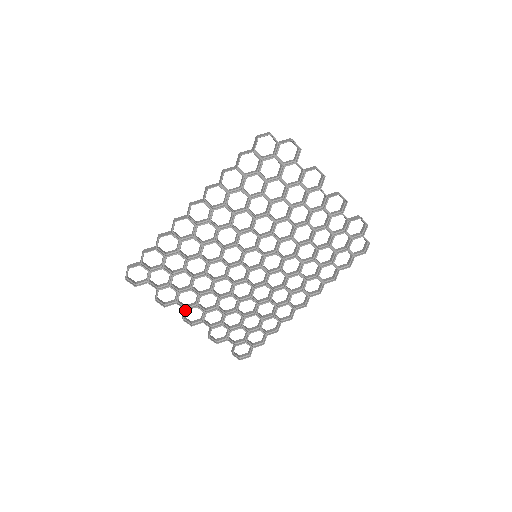
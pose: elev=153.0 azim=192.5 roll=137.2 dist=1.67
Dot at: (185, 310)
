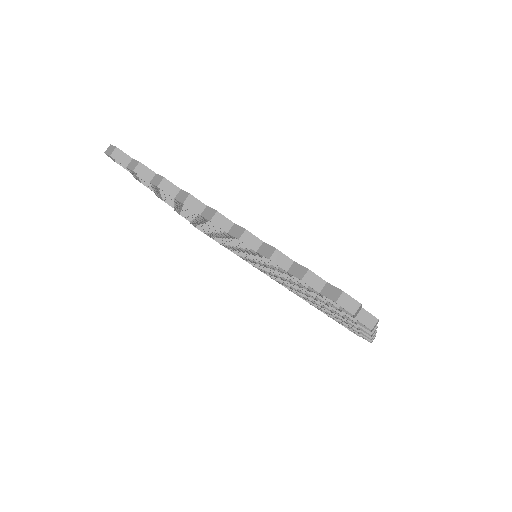
Dot at: (161, 197)
